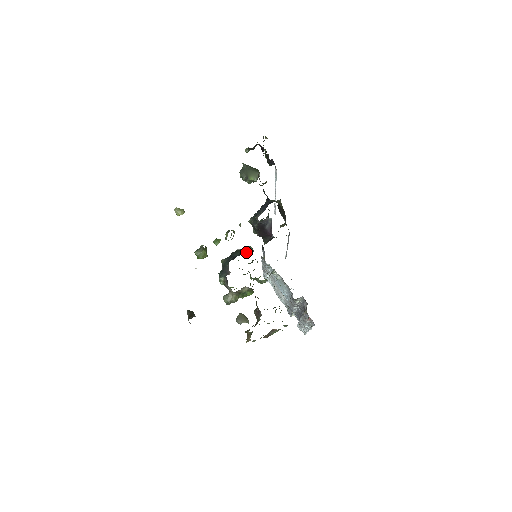
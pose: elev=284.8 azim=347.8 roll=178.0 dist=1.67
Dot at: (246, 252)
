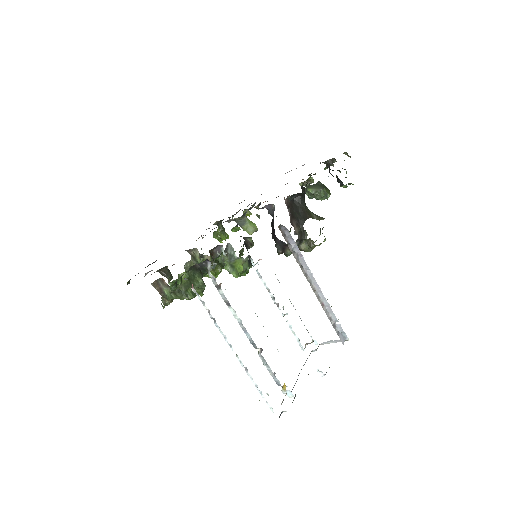
Dot at: occluded
